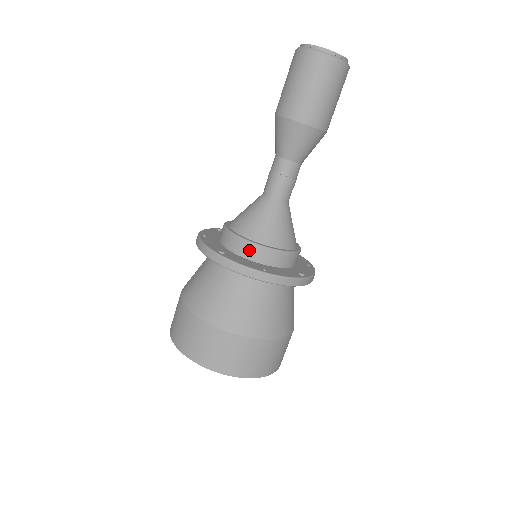
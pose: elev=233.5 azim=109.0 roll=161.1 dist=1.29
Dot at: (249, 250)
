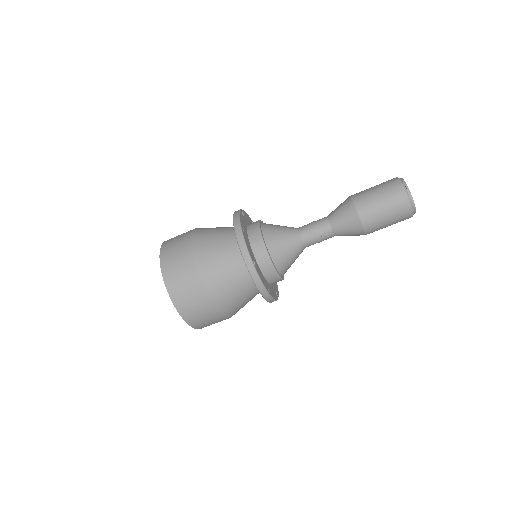
Dot at: (268, 269)
